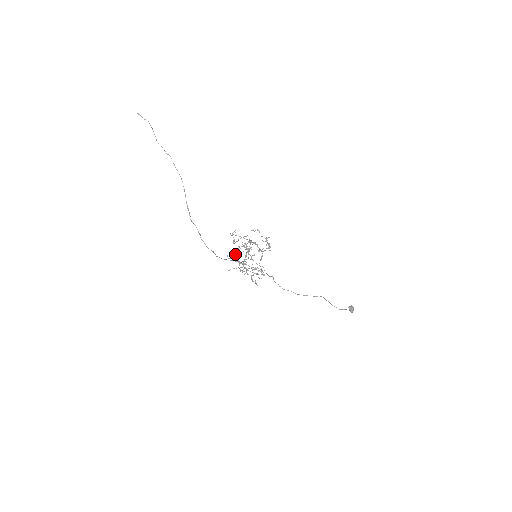
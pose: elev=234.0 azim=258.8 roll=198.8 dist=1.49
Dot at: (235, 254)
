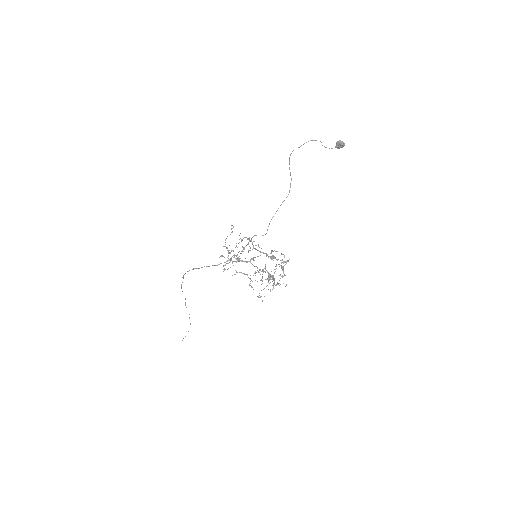
Dot at: occluded
